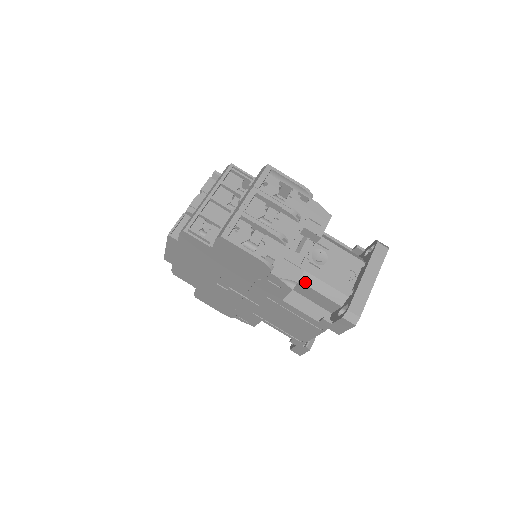
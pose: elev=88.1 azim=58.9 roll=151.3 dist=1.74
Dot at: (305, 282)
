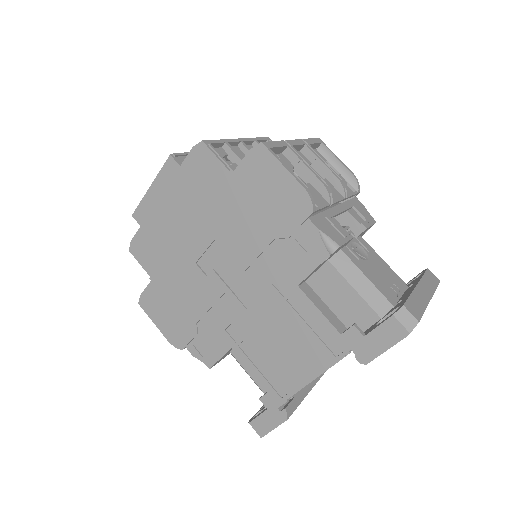
Dot at: (339, 267)
